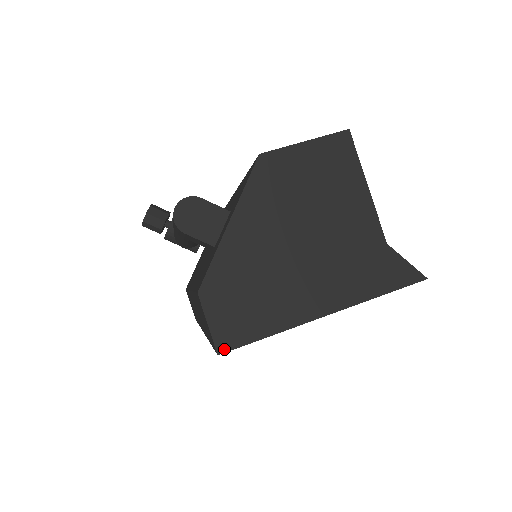
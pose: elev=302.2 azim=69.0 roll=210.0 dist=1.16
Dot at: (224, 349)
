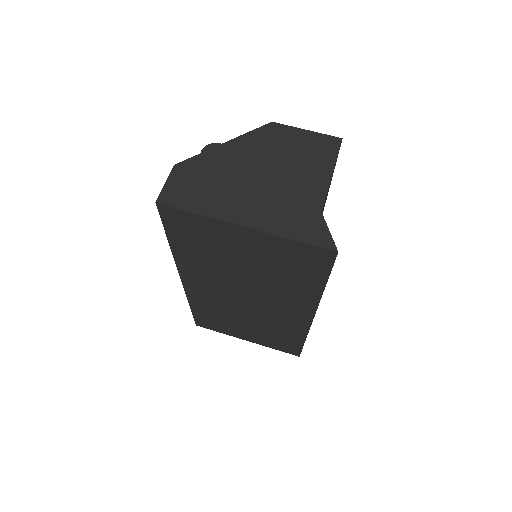
Dot at: (162, 202)
